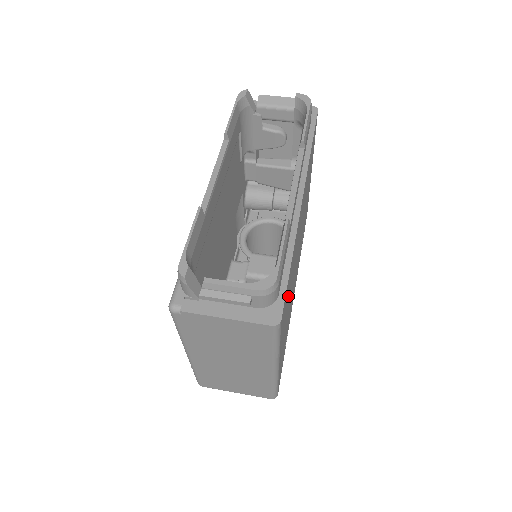
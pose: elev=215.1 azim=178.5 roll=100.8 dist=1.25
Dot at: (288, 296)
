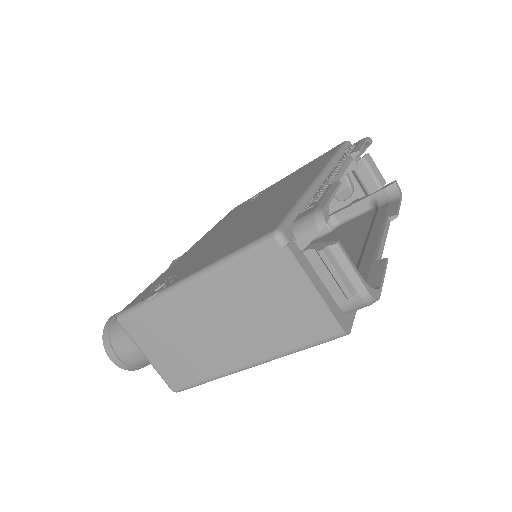
Dot at: occluded
